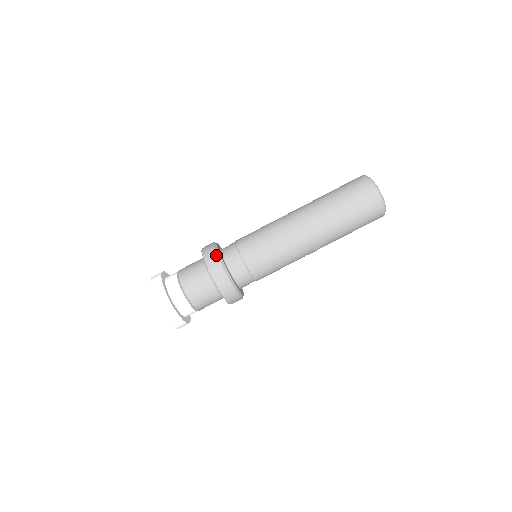
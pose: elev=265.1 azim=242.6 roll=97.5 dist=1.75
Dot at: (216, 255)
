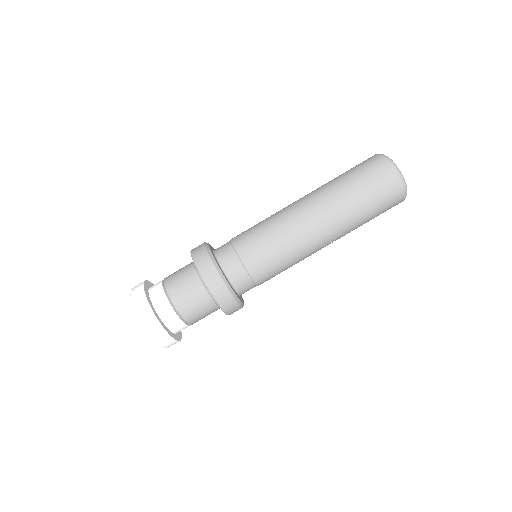
Dot at: (205, 249)
